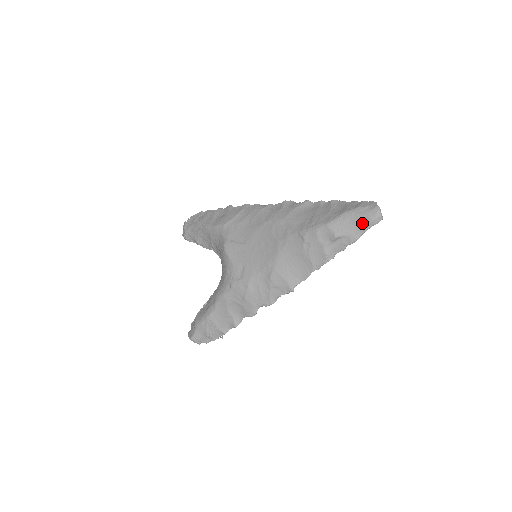
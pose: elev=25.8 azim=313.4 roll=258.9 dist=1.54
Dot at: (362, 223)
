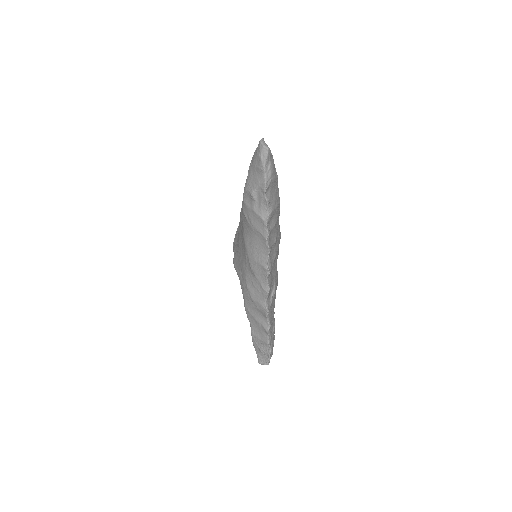
Dot at: (258, 166)
